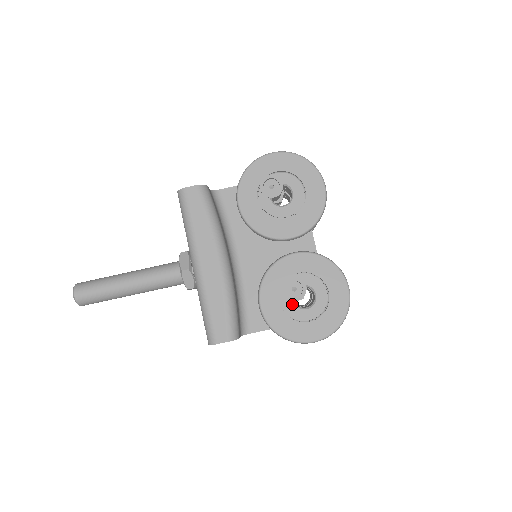
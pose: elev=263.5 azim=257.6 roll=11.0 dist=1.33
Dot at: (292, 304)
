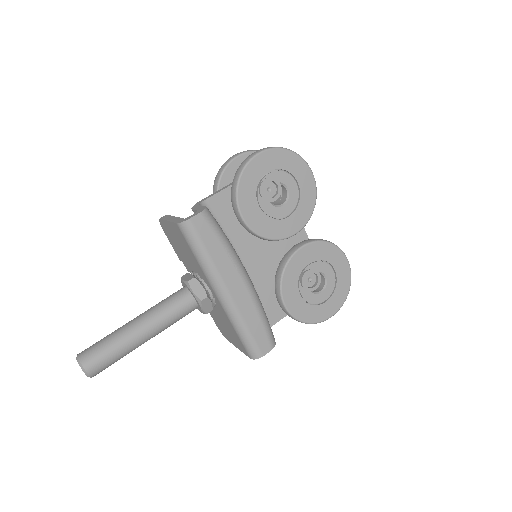
Dot at: (310, 293)
